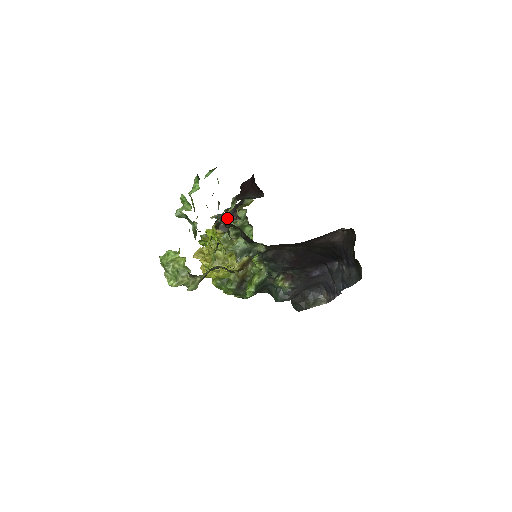
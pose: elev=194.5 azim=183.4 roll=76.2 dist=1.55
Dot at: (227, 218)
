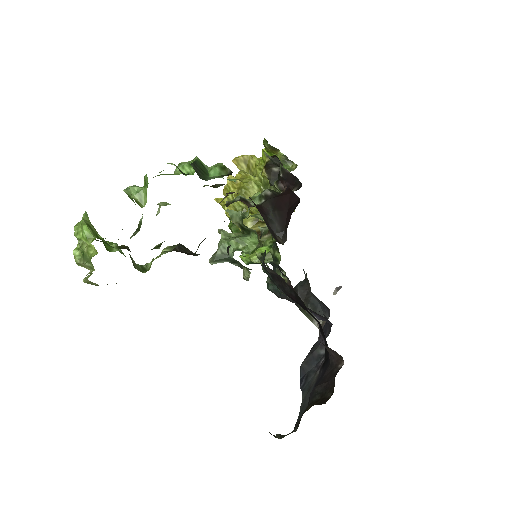
Dot at: occluded
